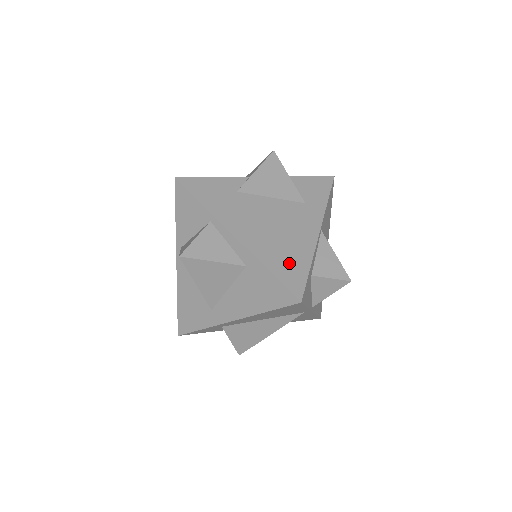
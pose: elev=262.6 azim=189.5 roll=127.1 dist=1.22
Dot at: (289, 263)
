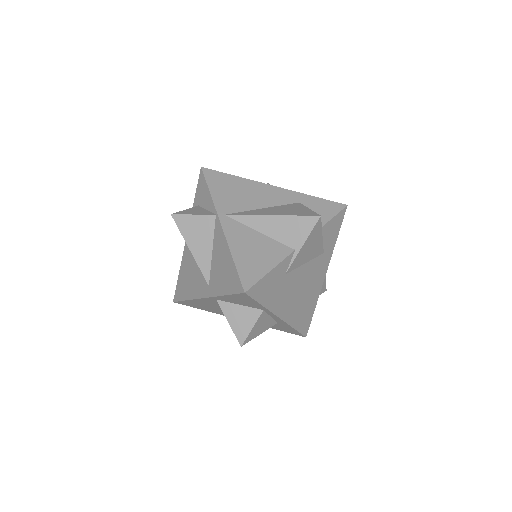
Dot at: (306, 315)
